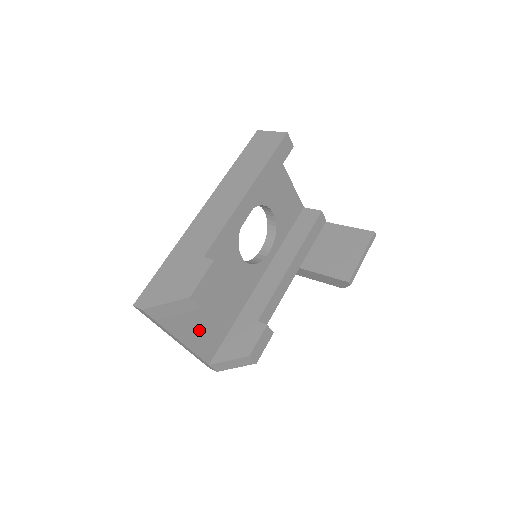
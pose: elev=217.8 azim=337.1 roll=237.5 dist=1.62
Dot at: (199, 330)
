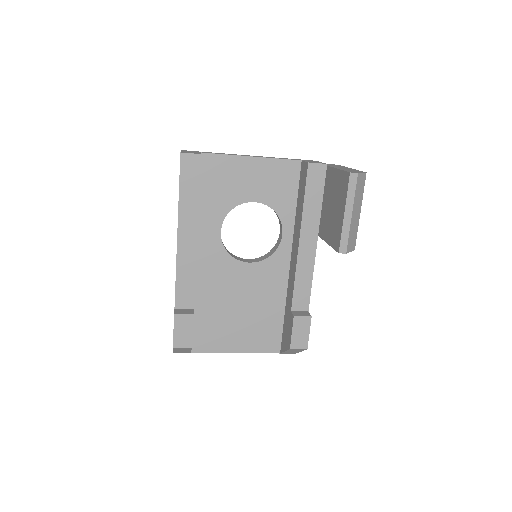
Dot at: (244, 337)
